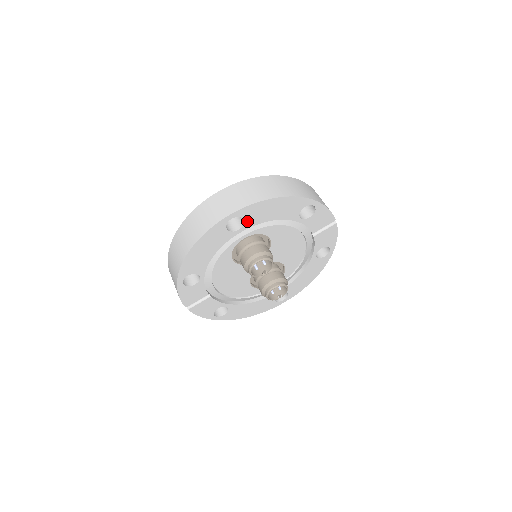
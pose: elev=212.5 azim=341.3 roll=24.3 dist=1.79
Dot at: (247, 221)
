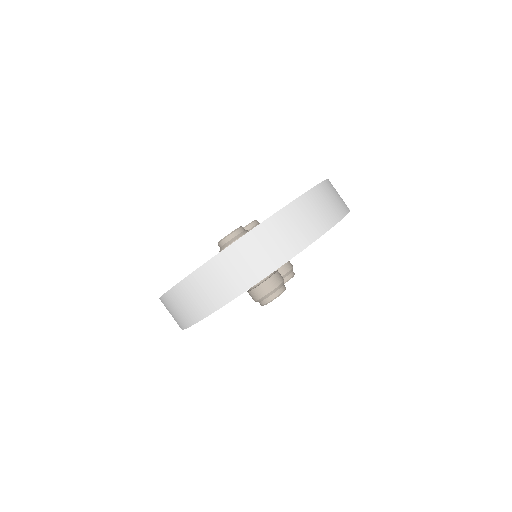
Dot at: occluded
